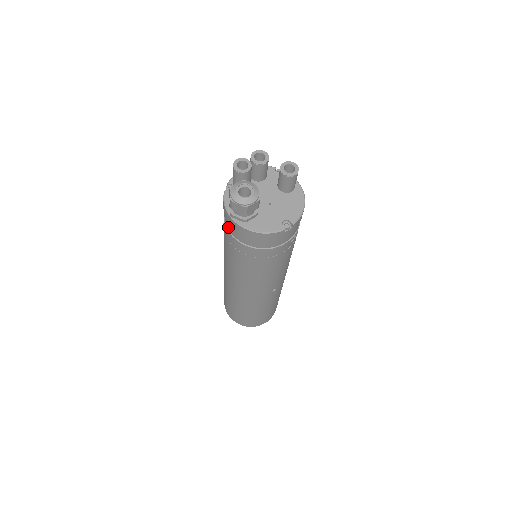
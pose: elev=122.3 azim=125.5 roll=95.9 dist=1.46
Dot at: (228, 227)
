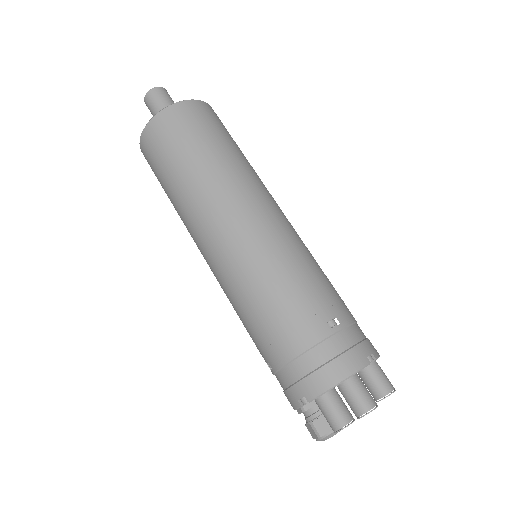
Dot at: occluded
